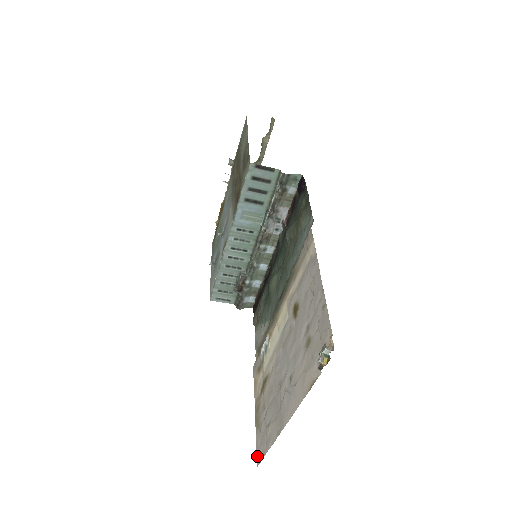
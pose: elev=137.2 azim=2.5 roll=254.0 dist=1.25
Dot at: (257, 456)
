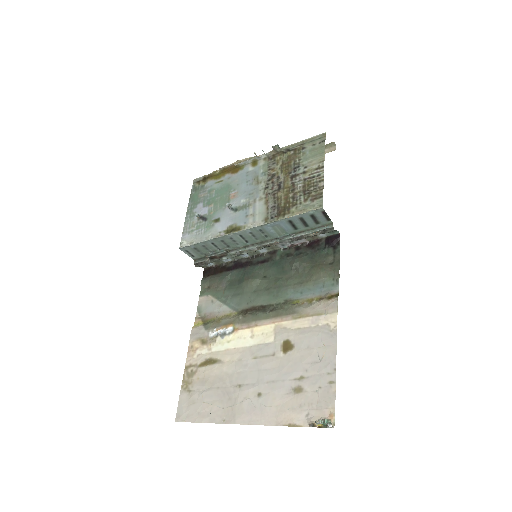
Dot at: (178, 413)
